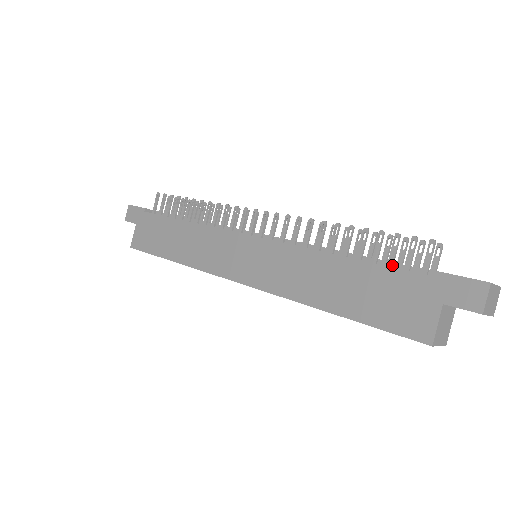
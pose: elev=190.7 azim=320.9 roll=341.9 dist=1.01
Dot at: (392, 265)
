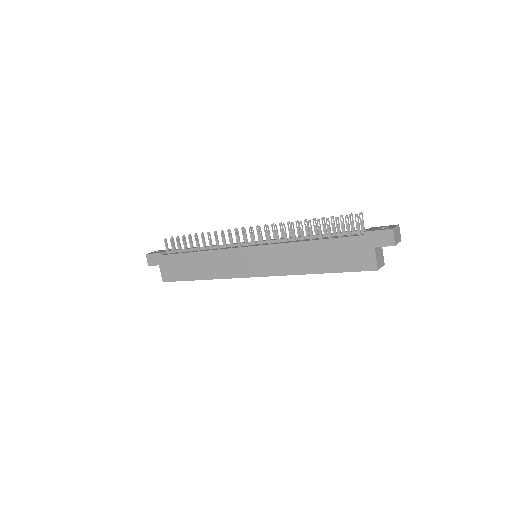
Dot at: (340, 235)
